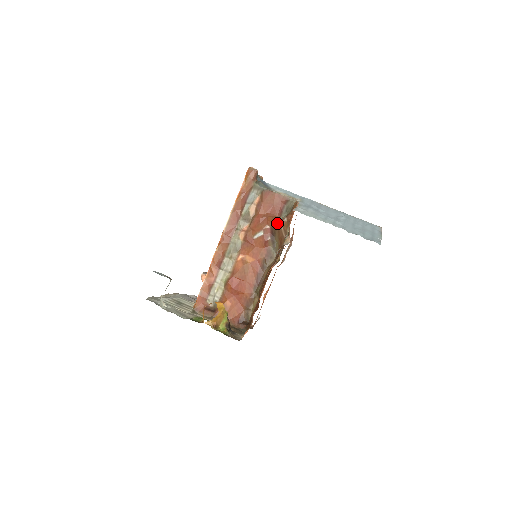
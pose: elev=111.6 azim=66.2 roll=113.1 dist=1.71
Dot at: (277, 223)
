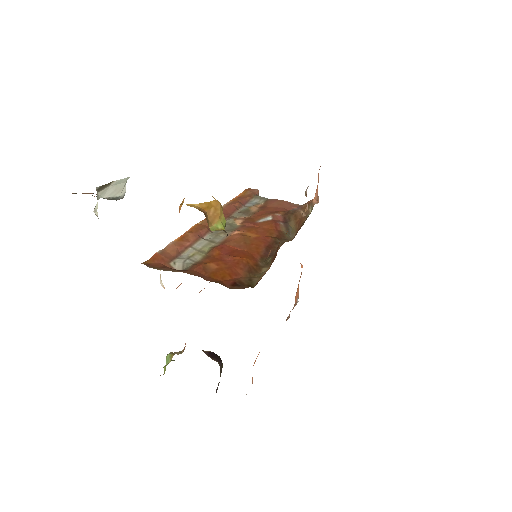
Dot at: (292, 210)
